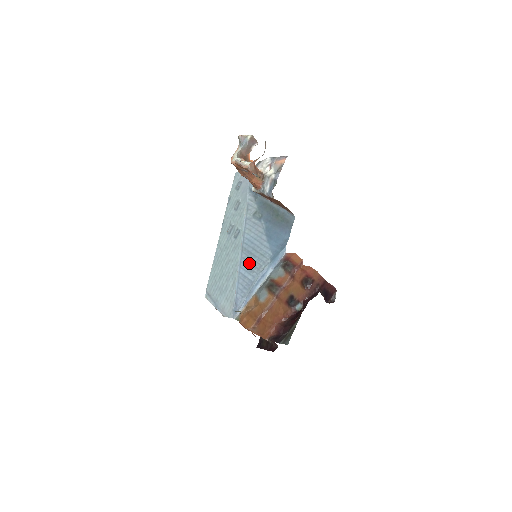
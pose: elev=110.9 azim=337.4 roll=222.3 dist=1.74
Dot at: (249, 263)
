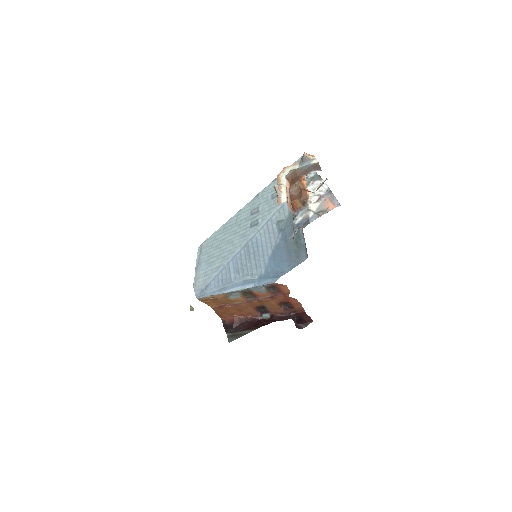
Dot at: (241, 263)
